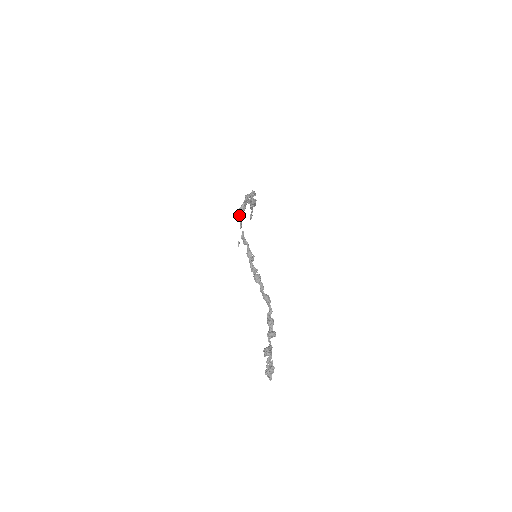
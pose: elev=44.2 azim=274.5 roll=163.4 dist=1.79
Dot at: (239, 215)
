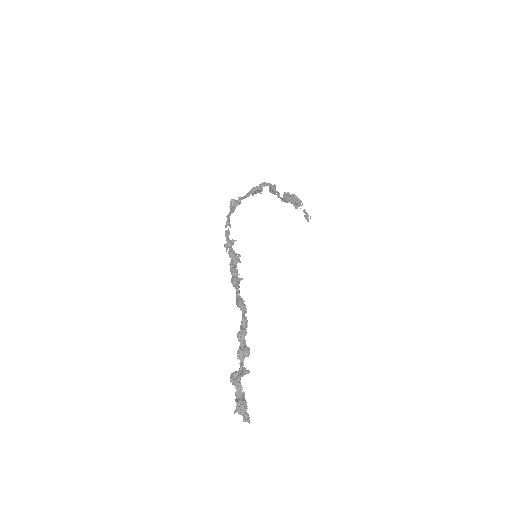
Dot at: (228, 214)
